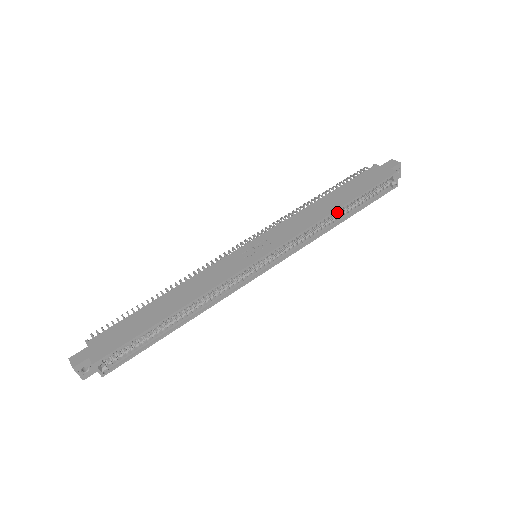
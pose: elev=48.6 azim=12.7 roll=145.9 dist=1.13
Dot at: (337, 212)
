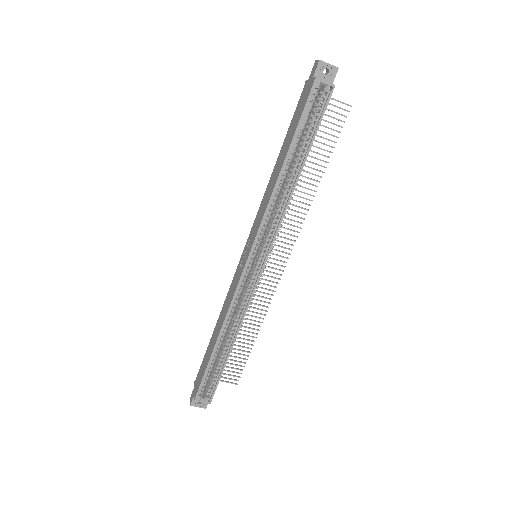
Dot at: (285, 172)
